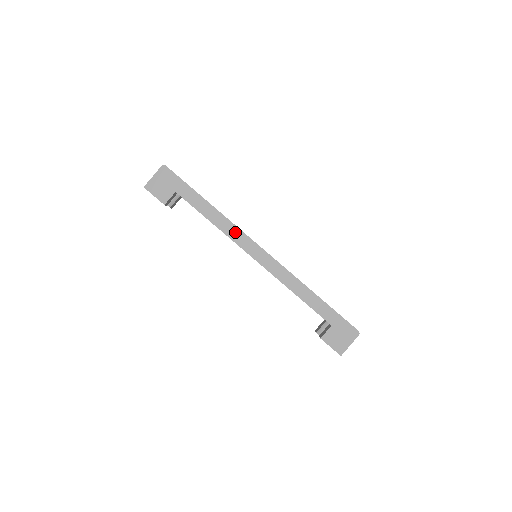
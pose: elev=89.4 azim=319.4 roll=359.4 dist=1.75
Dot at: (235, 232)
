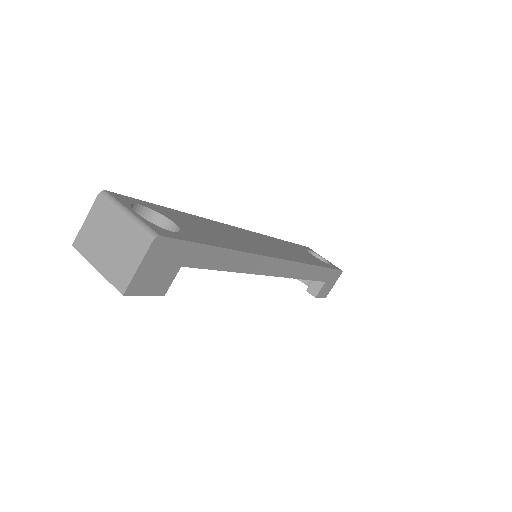
Dot at: (259, 263)
